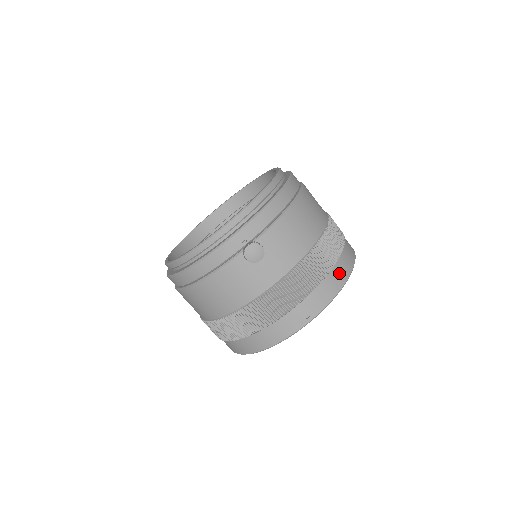
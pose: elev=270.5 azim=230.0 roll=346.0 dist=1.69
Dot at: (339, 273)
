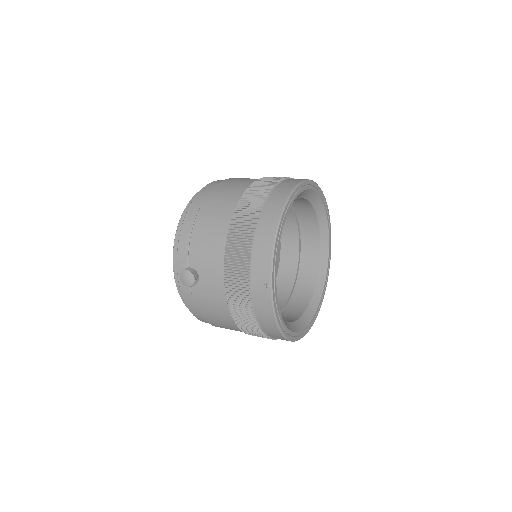
Dot at: (265, 228)
